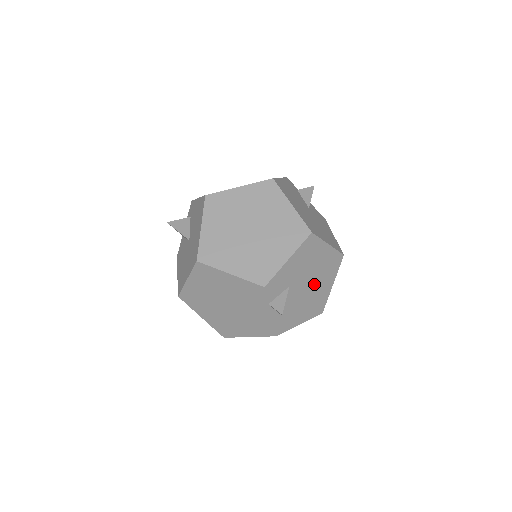
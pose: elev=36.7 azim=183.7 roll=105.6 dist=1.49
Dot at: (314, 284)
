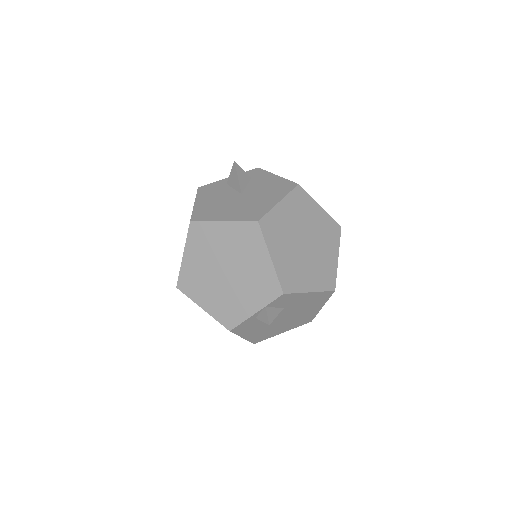
Dot at: (284, 321)
